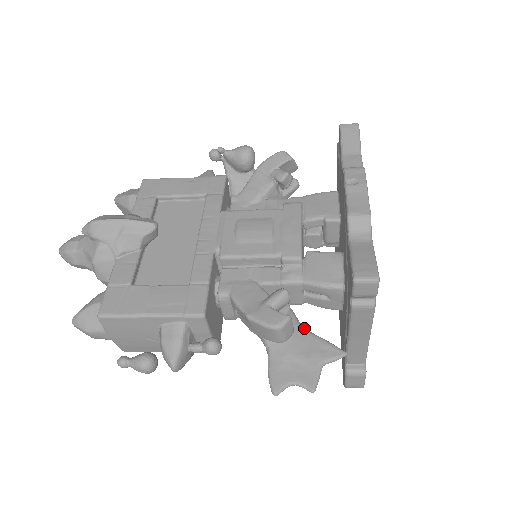
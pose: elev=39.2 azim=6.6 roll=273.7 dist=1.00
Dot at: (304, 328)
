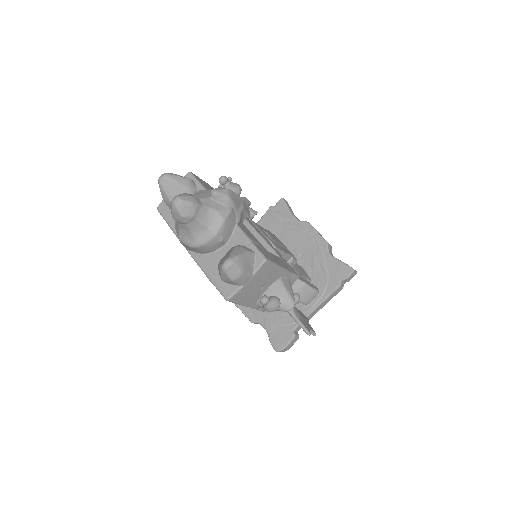
Dot at: occluded
